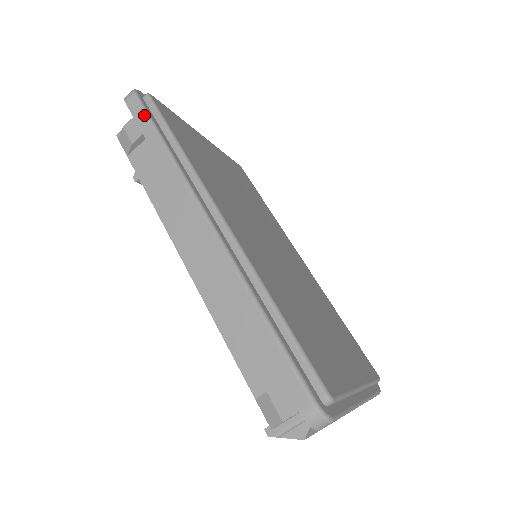
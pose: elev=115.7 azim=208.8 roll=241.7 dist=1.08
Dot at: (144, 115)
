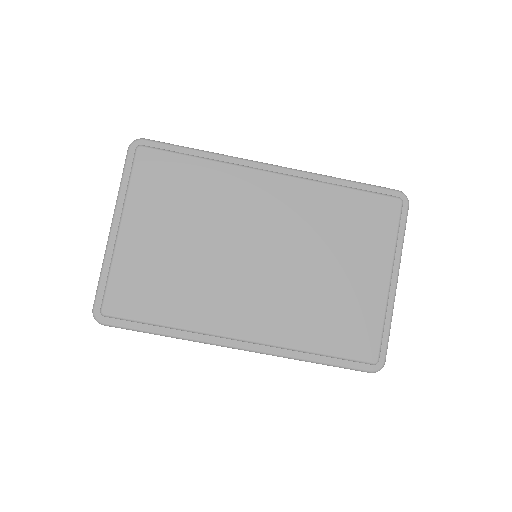
Dot at: occluded
